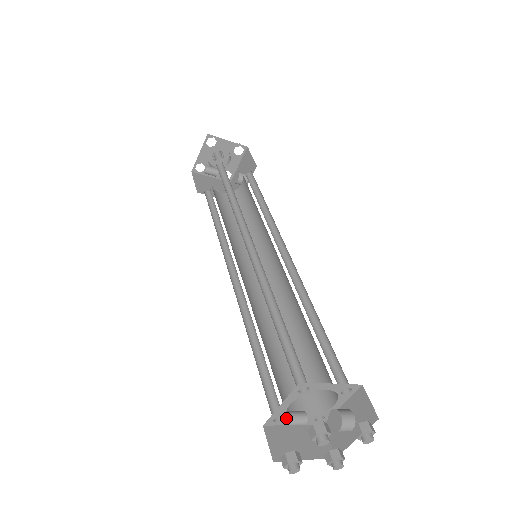
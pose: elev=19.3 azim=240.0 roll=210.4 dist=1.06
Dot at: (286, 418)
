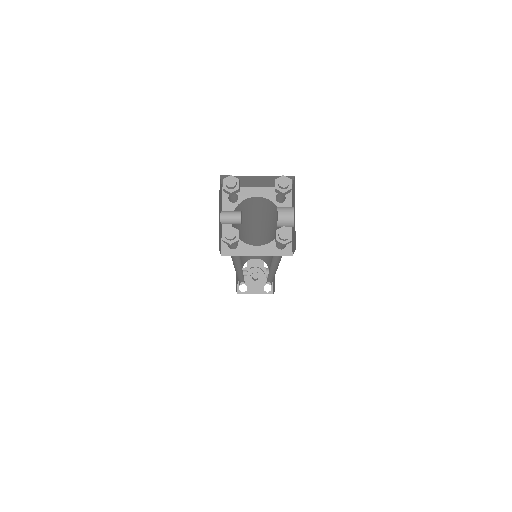
Dot at: (240, 243)
